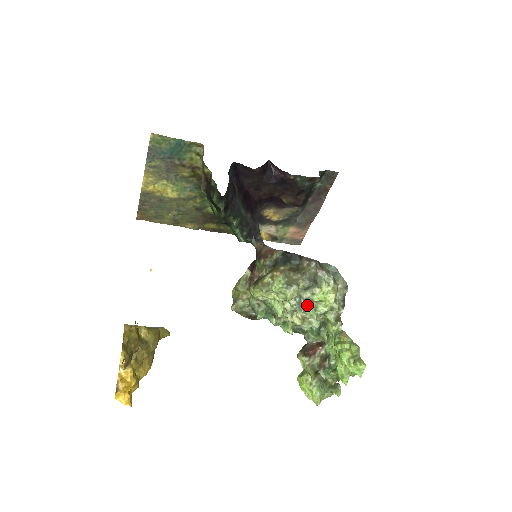
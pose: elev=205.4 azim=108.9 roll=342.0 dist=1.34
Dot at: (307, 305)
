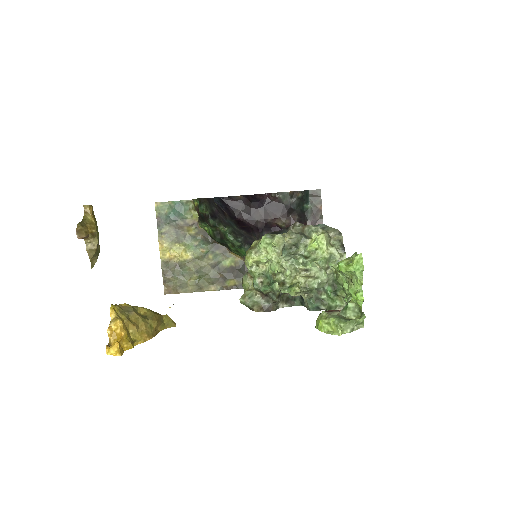
Dot at: (305, 259)
